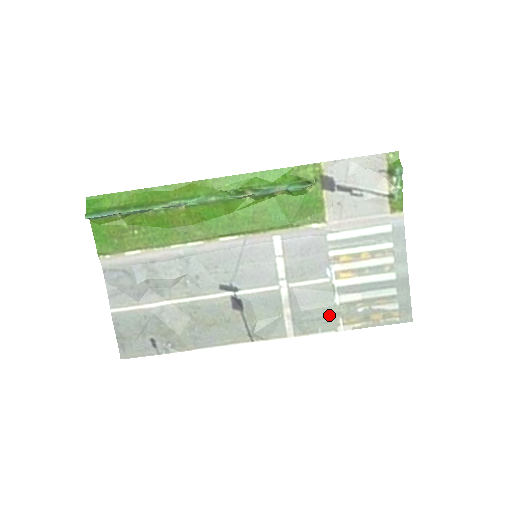
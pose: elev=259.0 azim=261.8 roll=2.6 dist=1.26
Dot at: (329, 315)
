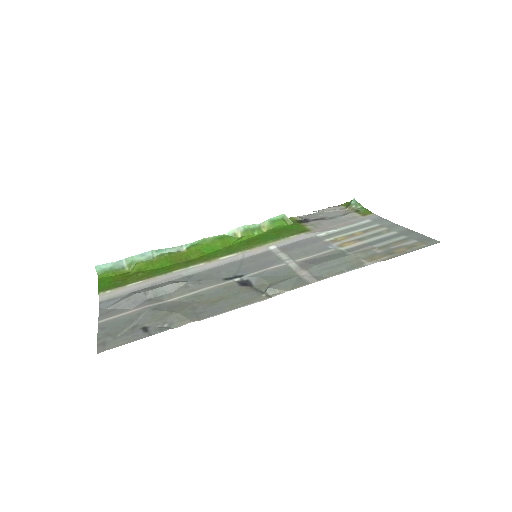
Dot at: (348, 261)
